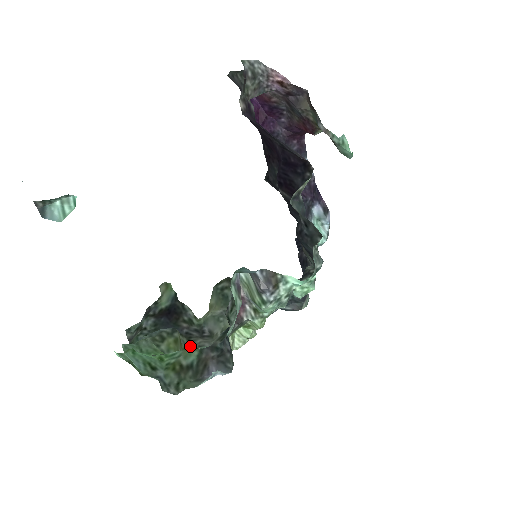
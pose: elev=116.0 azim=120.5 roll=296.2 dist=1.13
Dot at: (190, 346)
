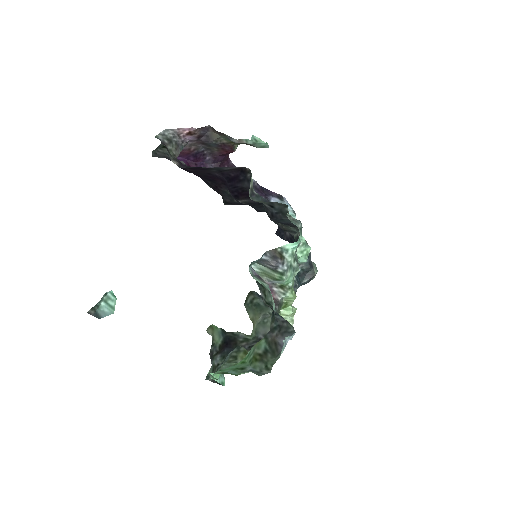
Dot at: occluded
